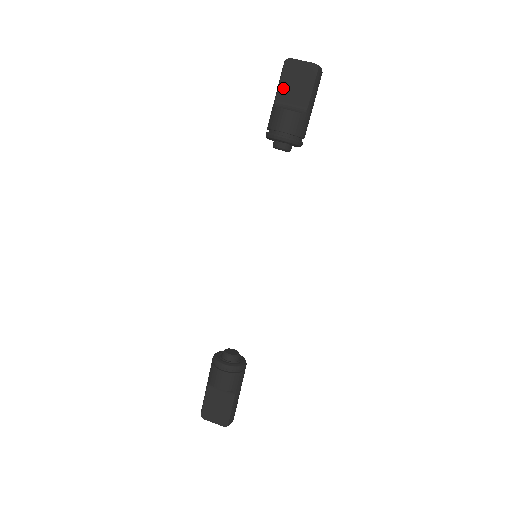
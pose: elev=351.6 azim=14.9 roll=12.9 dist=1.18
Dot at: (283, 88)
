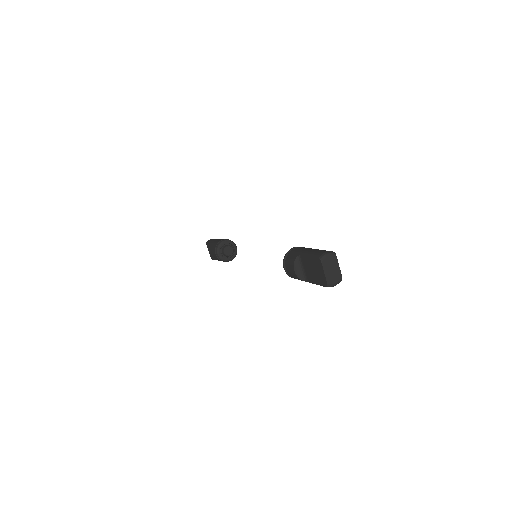
Dot at: (308, 260)
